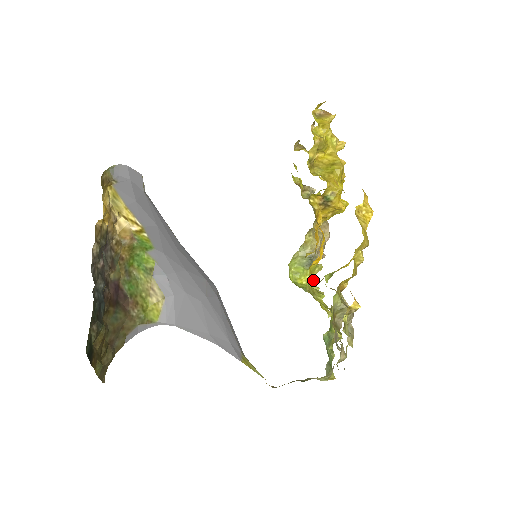
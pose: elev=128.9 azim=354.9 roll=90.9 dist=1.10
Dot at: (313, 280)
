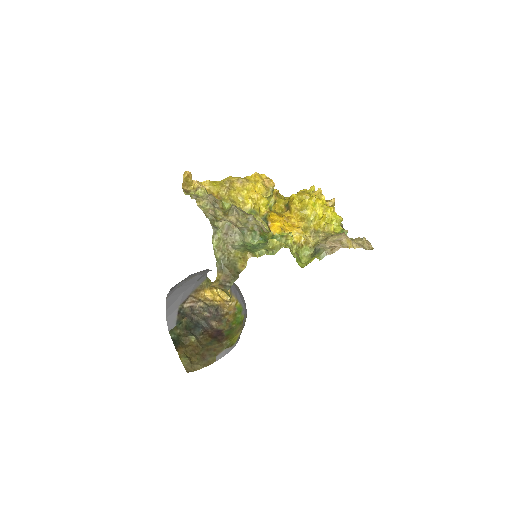
Dot at: occluded
